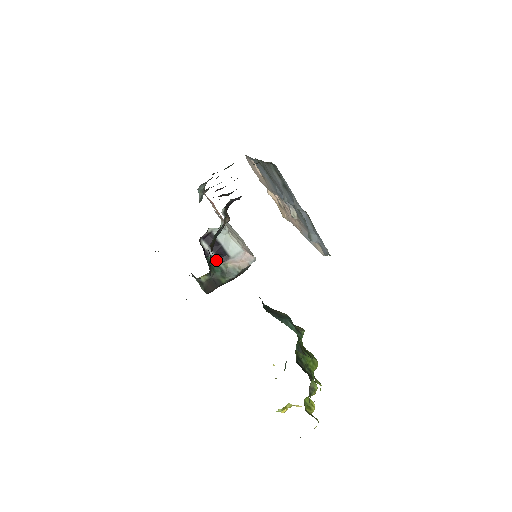
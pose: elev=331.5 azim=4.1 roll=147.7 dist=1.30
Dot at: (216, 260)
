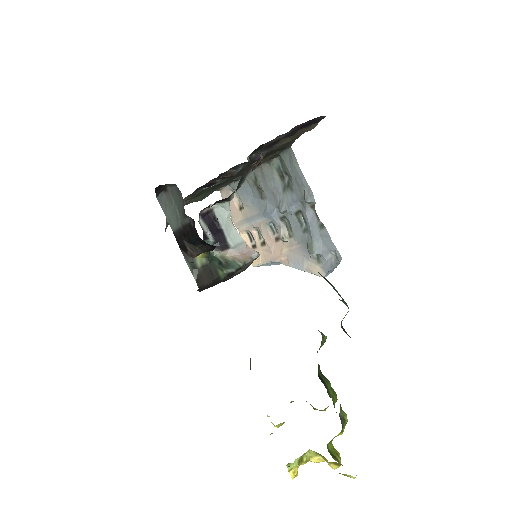
Dot at: occluded
